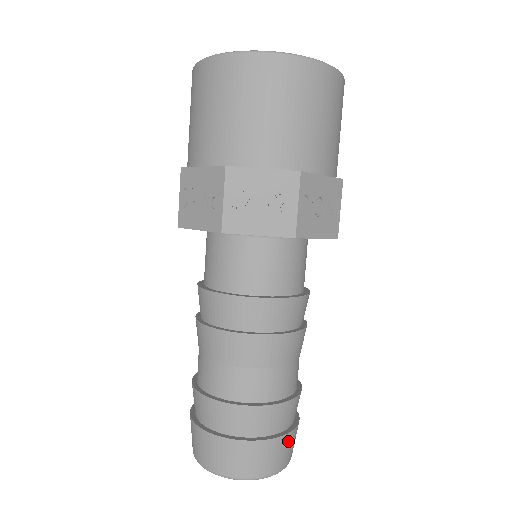
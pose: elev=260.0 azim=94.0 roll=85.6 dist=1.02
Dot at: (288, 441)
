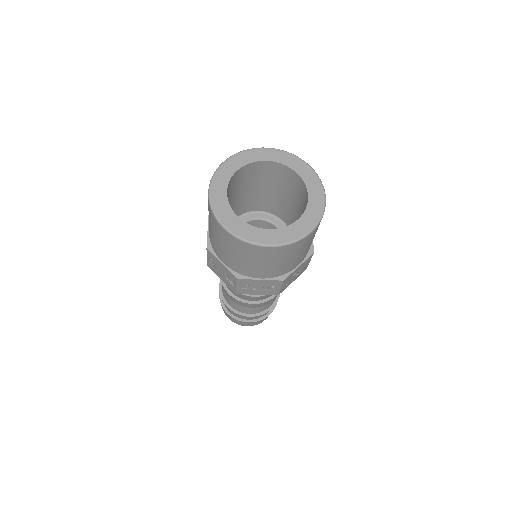
Dot at: occluded
